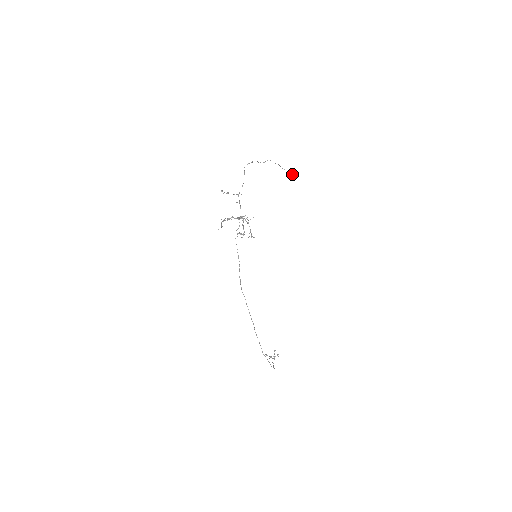
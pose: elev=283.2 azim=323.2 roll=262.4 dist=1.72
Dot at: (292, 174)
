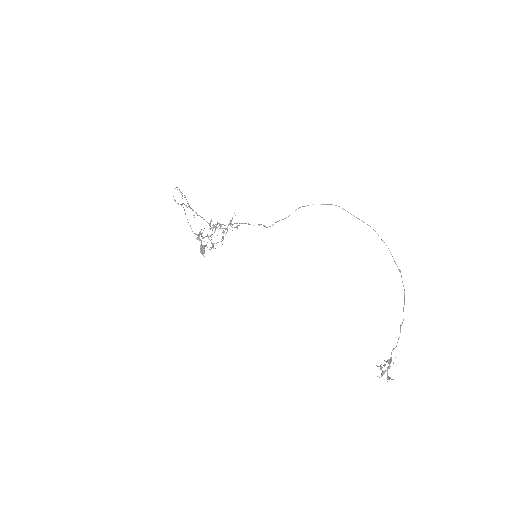
Dot at: (202, 245)
